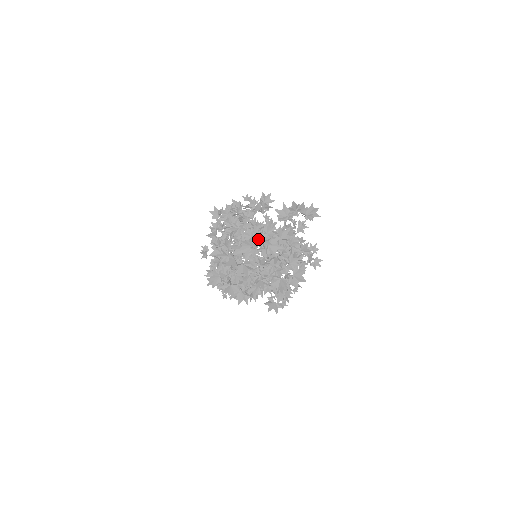
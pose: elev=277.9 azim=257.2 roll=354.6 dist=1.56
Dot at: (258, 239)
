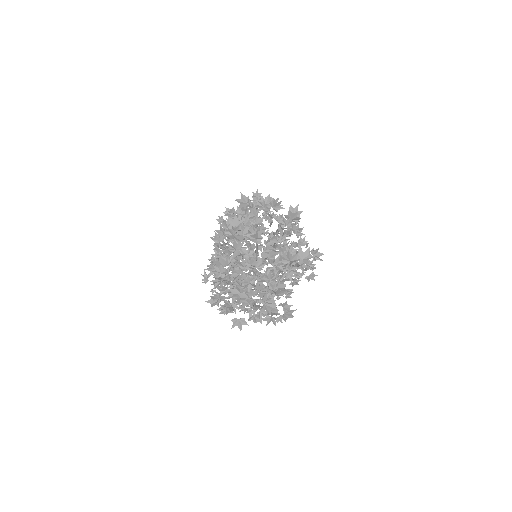
Dot at: occluded
